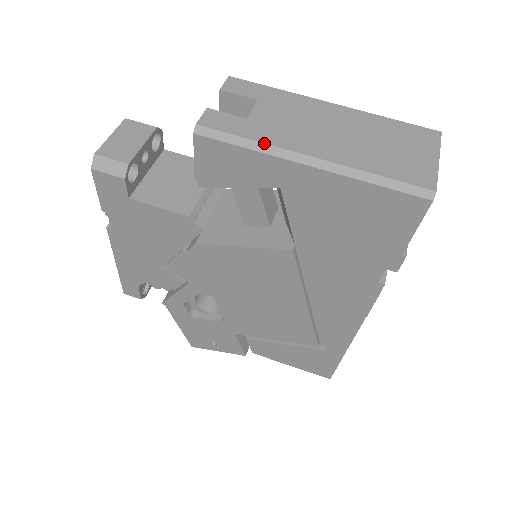
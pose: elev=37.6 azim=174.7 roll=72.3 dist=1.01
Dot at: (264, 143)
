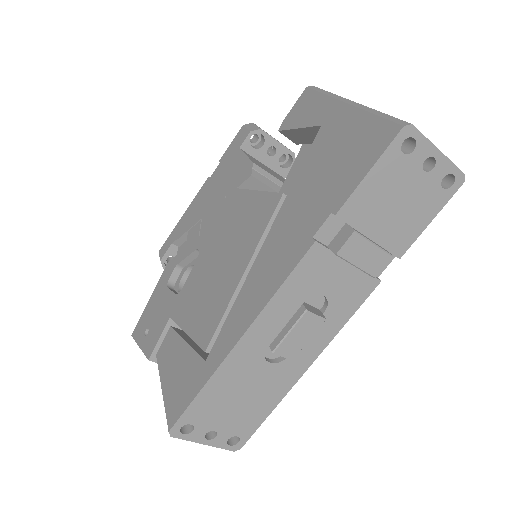
Dot at: (335, 94)
